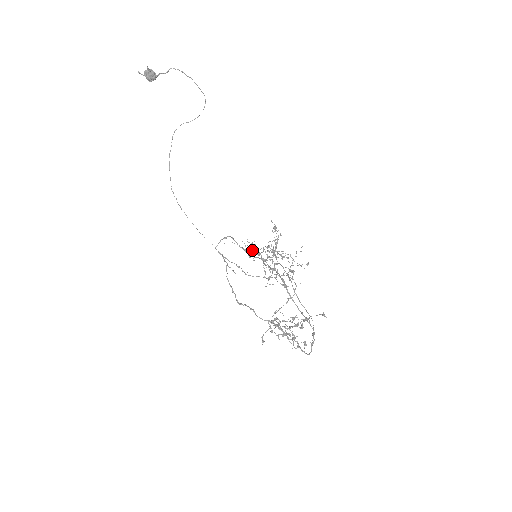
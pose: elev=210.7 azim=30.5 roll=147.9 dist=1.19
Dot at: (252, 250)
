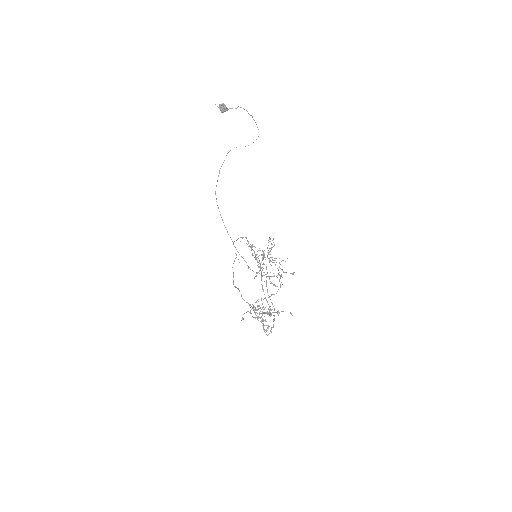
Dot at: occluded
